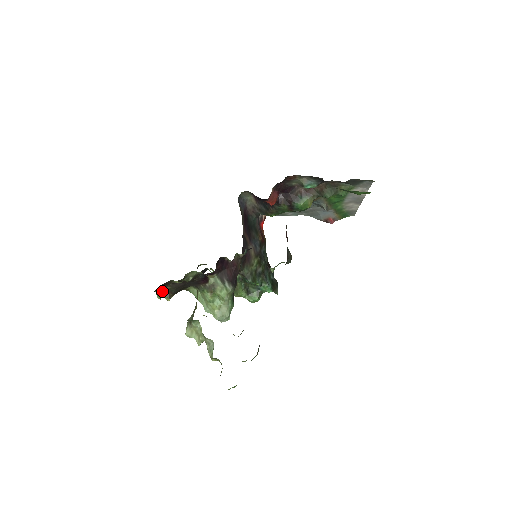
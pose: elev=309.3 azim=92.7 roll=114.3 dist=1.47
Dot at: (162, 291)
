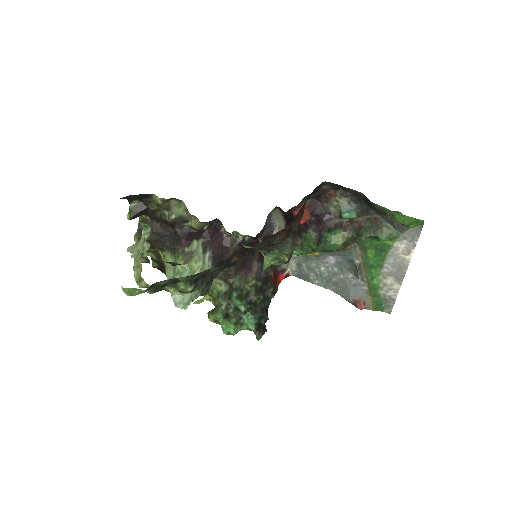
Dot at: (137, 211)
